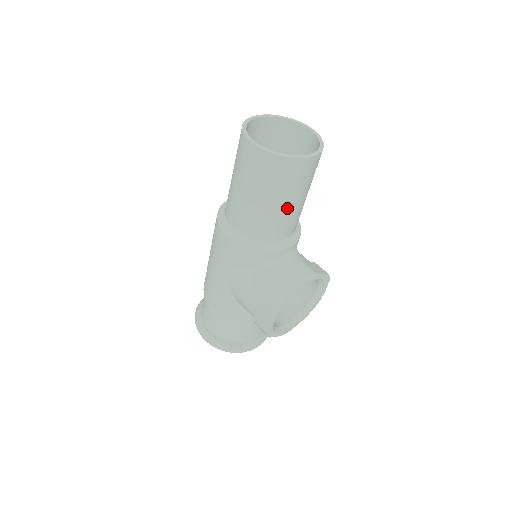
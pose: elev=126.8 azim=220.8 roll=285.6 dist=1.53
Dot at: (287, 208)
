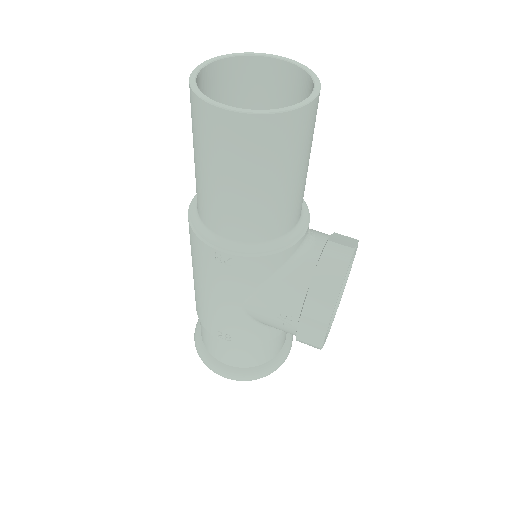
Dot at: (297, 183)
